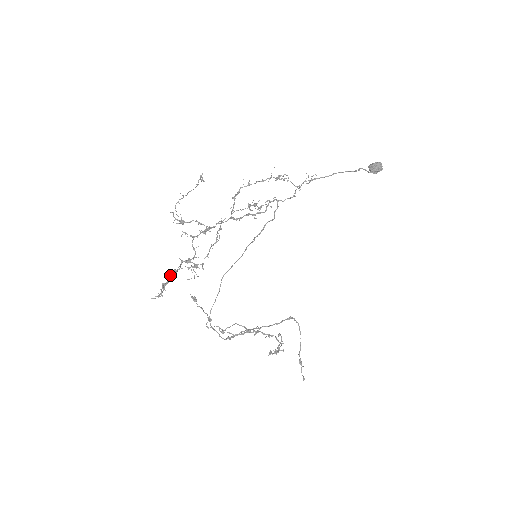
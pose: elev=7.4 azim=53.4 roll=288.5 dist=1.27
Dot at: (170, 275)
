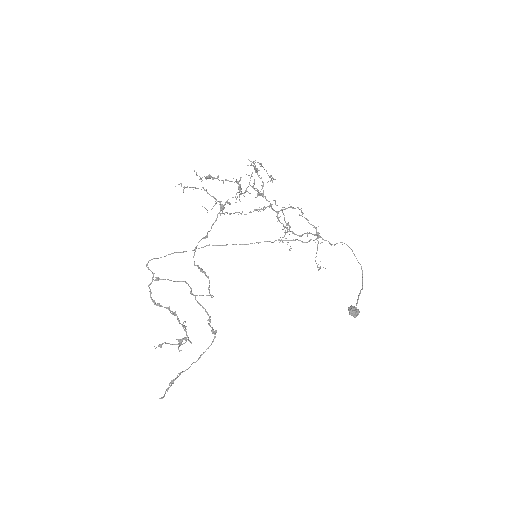
Dot at: occluded
